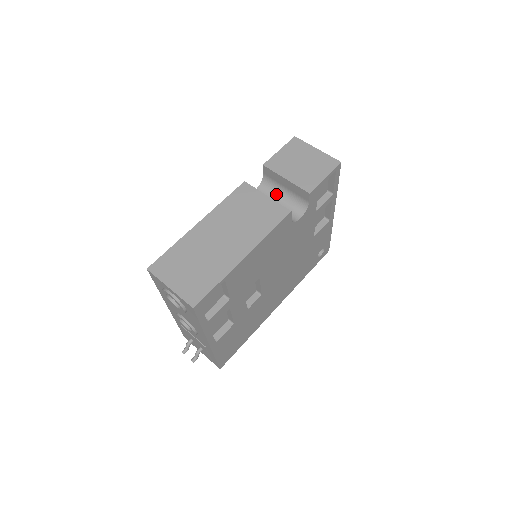
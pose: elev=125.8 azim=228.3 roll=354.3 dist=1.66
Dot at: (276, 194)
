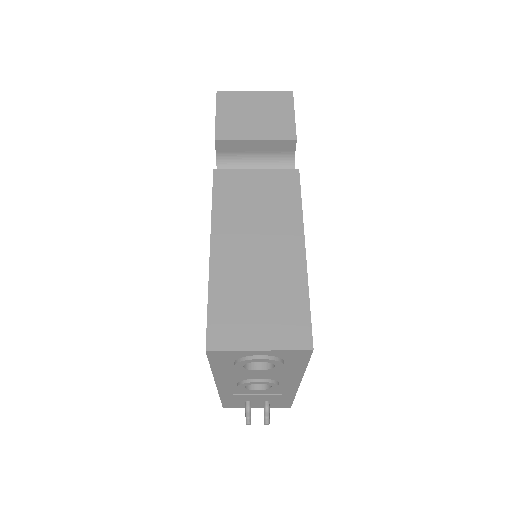
Dot at: (245, 168)
